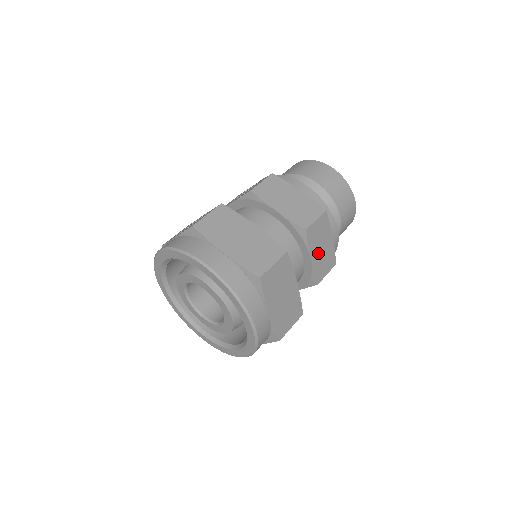
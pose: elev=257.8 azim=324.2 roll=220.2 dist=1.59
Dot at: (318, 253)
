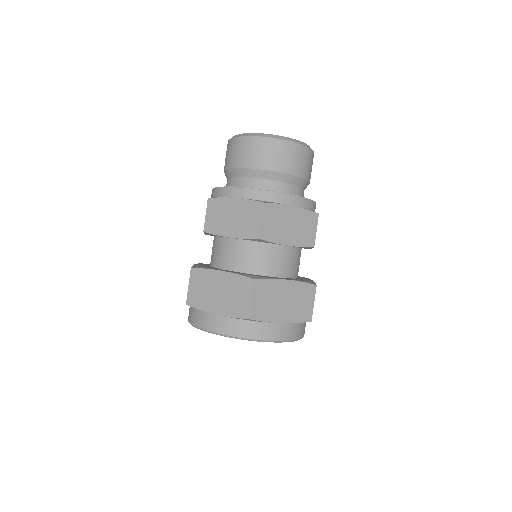
Dot at: (290, 233)
